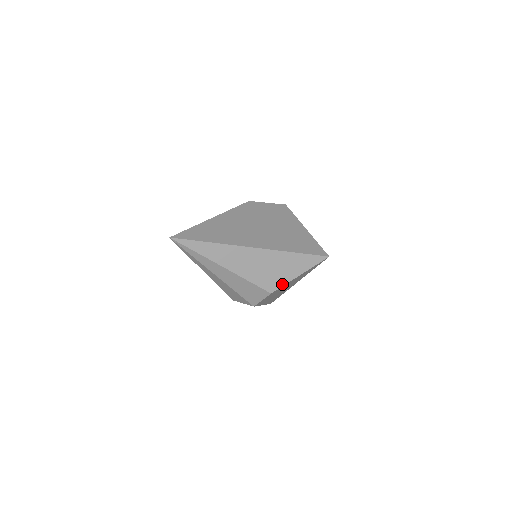
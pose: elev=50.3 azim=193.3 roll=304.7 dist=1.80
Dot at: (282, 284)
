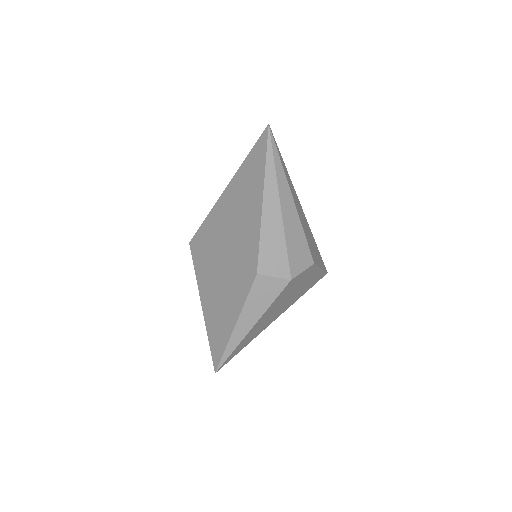
Dot at: (316, 263)
